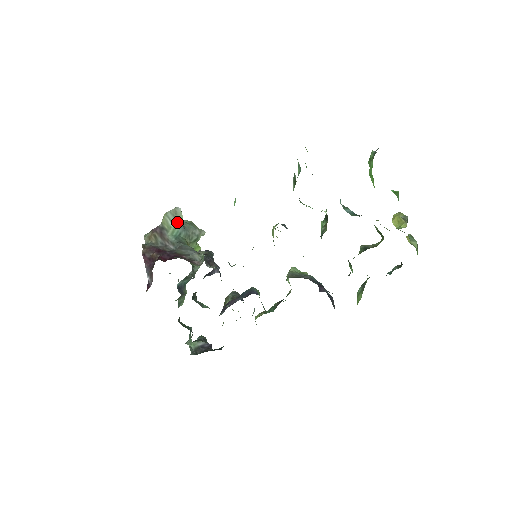
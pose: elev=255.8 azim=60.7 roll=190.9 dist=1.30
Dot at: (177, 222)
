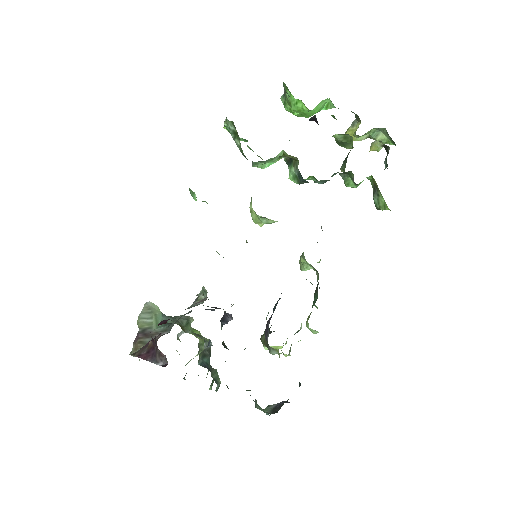
Dot at: (155, 314)
